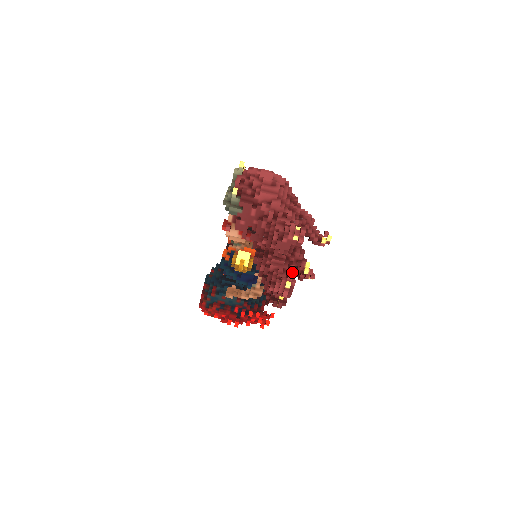
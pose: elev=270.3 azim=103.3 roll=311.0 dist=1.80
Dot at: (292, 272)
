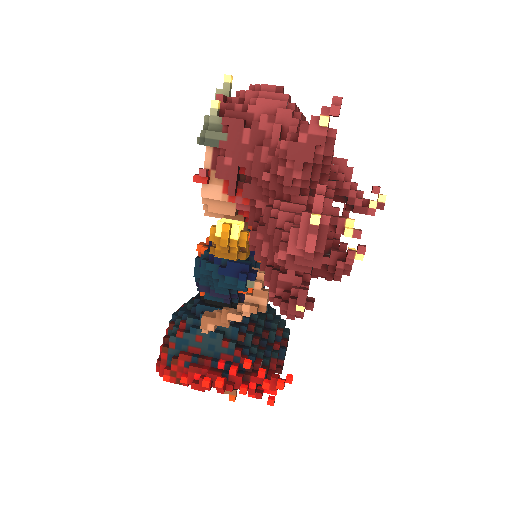
Dot at: (321, 194)
